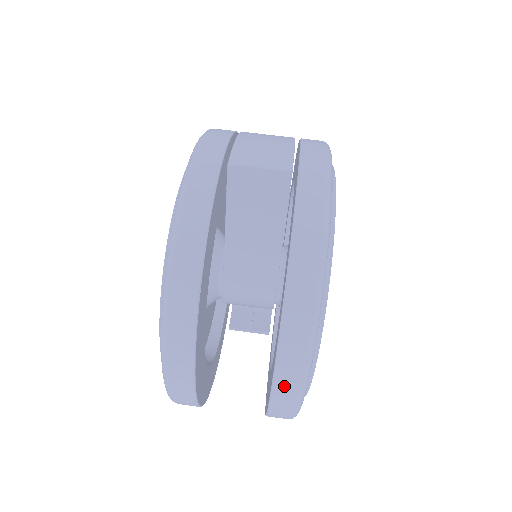
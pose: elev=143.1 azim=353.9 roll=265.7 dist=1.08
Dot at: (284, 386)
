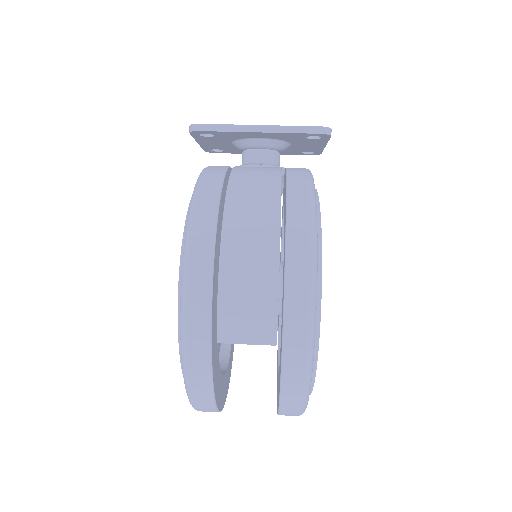
Dot at: occluded
